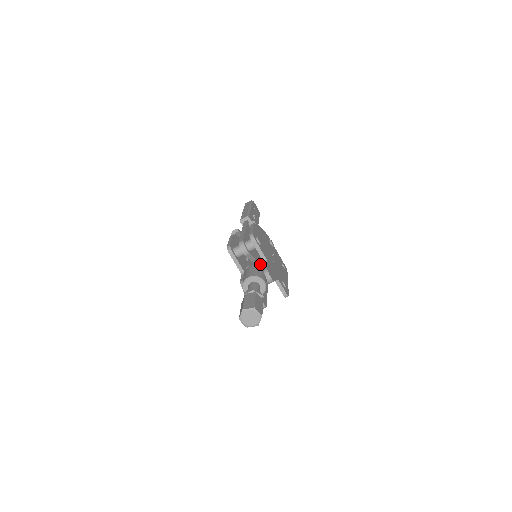
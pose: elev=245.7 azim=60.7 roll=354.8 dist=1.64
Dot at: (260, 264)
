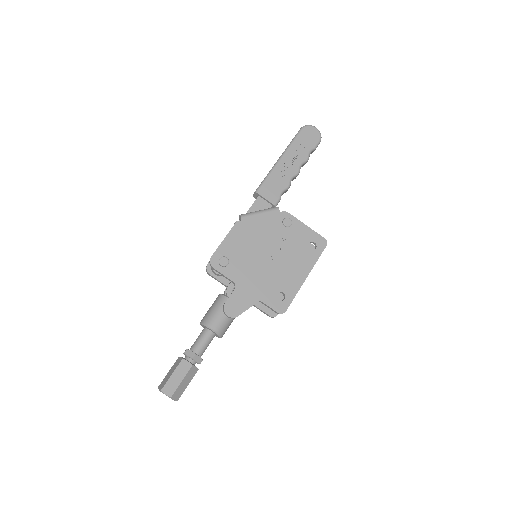
Dot at: (233, 287)
